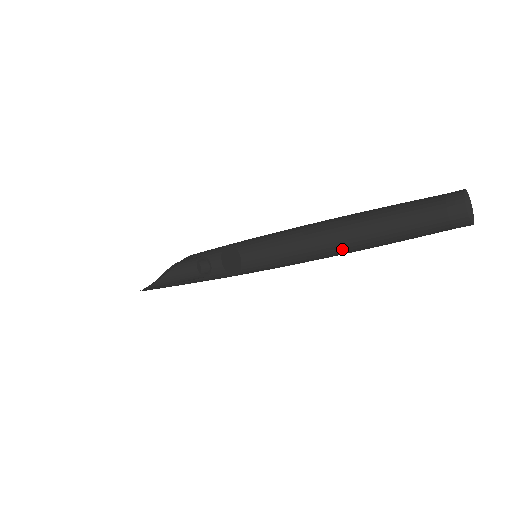
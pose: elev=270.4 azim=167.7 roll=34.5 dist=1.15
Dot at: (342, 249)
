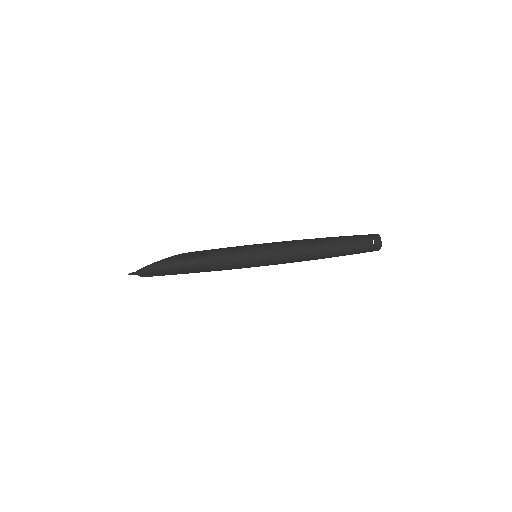
Dot at: occluded
